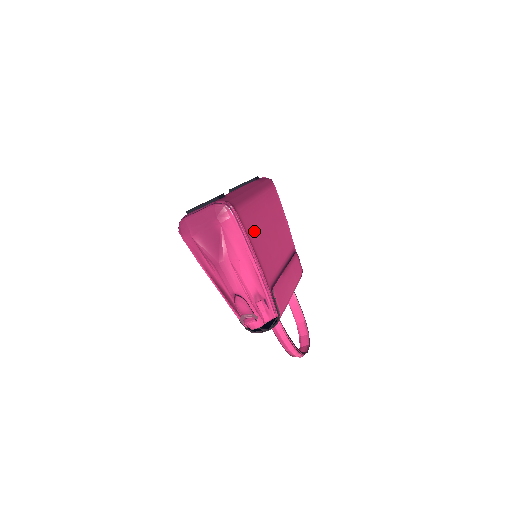
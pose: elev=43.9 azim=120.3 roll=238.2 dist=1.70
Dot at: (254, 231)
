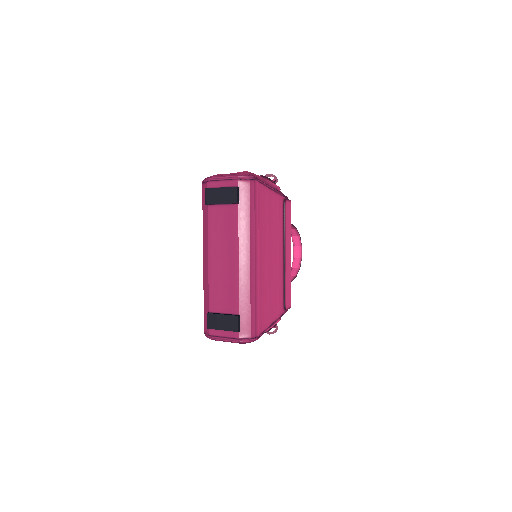
Dot at: (268, 307)
